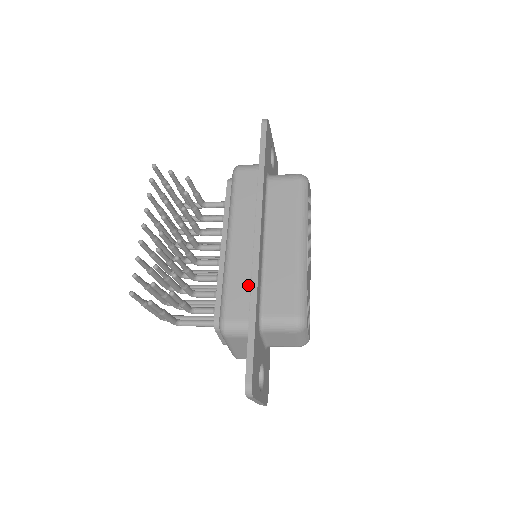
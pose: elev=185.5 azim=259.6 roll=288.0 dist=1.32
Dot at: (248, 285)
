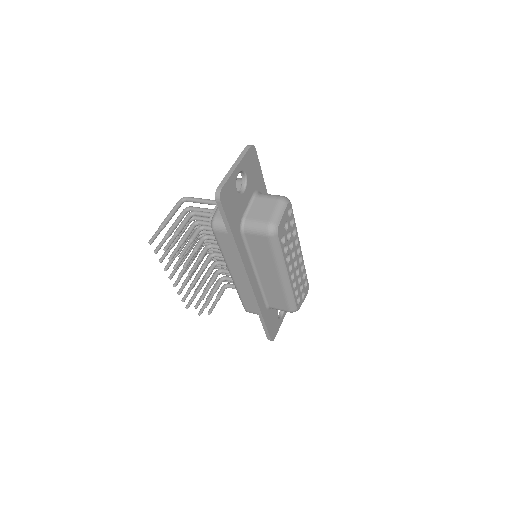
Dot at: occluded
